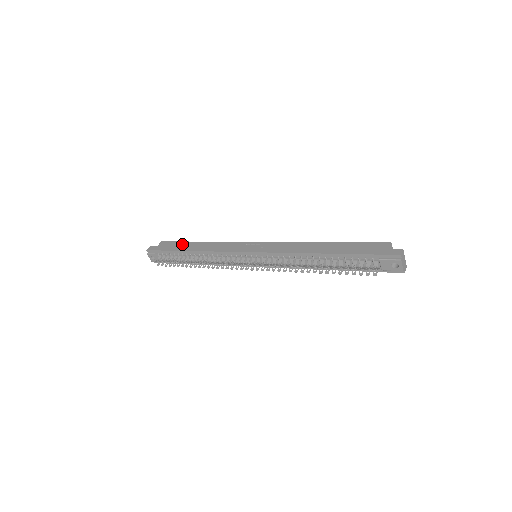
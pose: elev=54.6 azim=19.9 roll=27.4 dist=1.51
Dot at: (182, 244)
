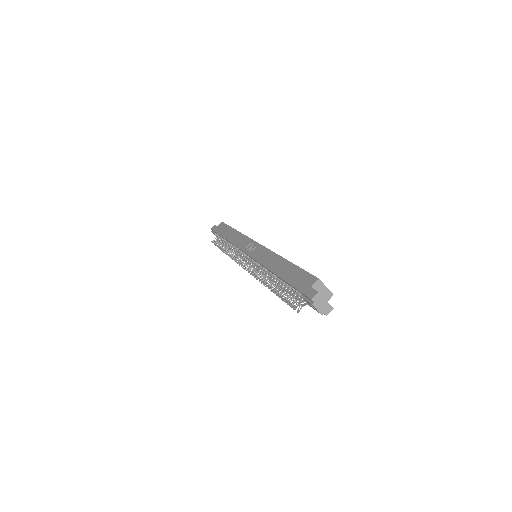
Dot at: (226, 229)
